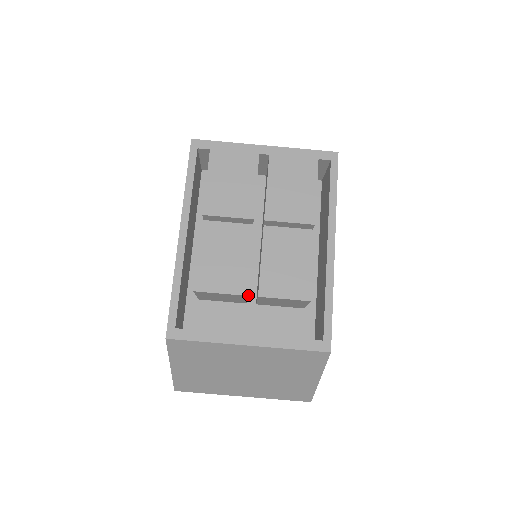
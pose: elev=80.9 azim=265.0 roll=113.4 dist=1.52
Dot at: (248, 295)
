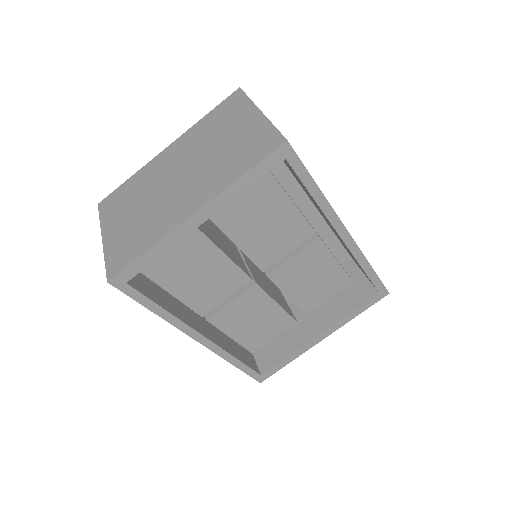
Dot at: occluded
